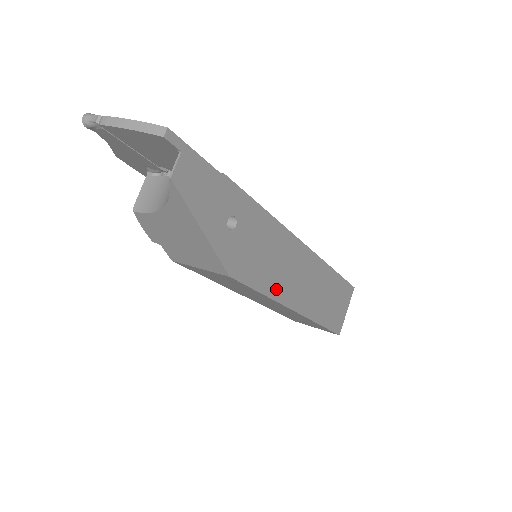
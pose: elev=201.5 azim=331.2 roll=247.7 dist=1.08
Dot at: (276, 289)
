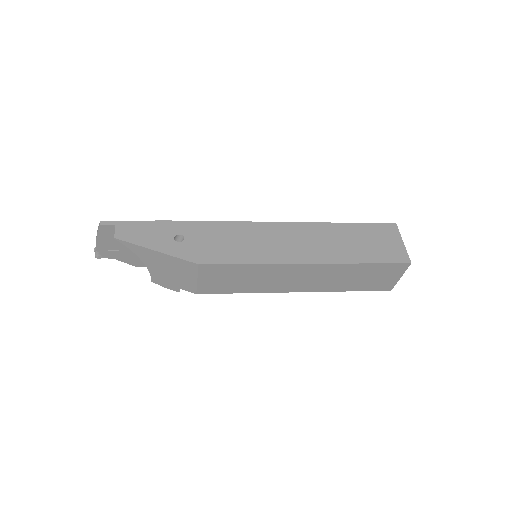
Dot at: (262, 257)
